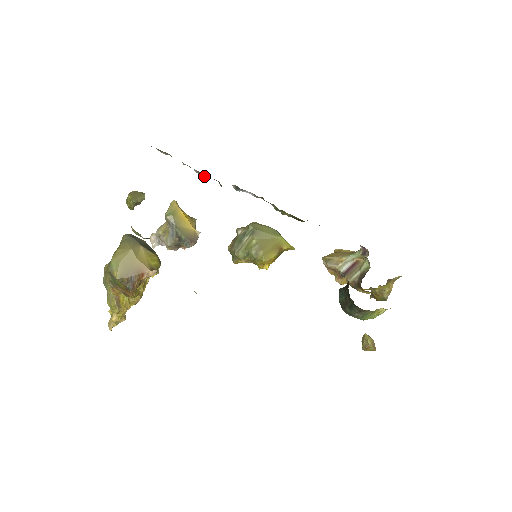
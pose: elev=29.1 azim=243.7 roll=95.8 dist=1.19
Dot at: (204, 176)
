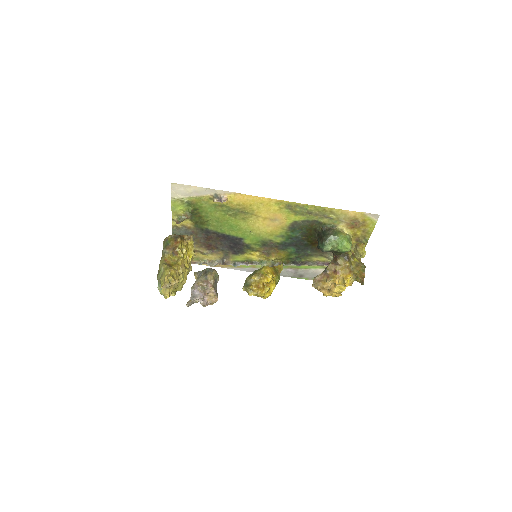
Dot at: (213, 264)
